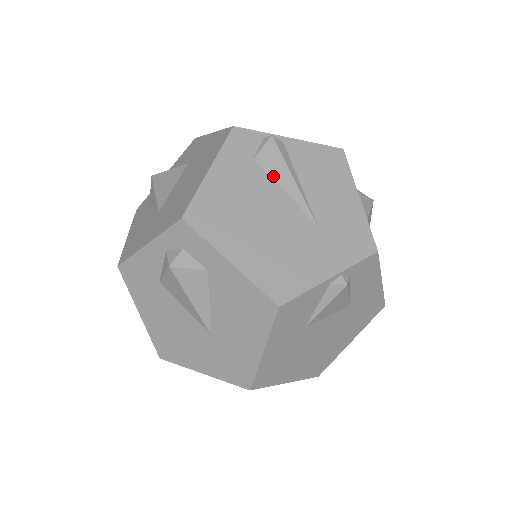
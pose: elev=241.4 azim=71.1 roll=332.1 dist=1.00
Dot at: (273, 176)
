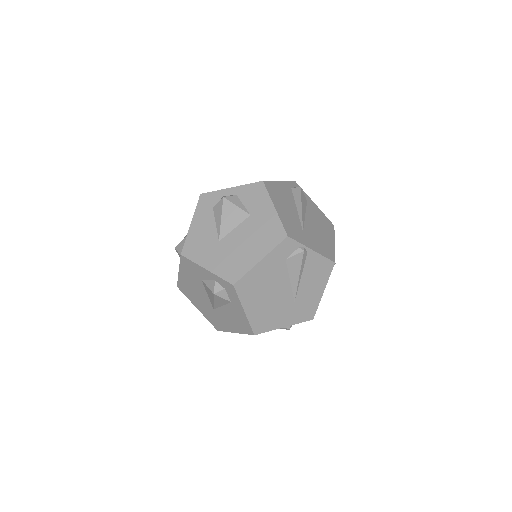
Dot at: (290, 272)
